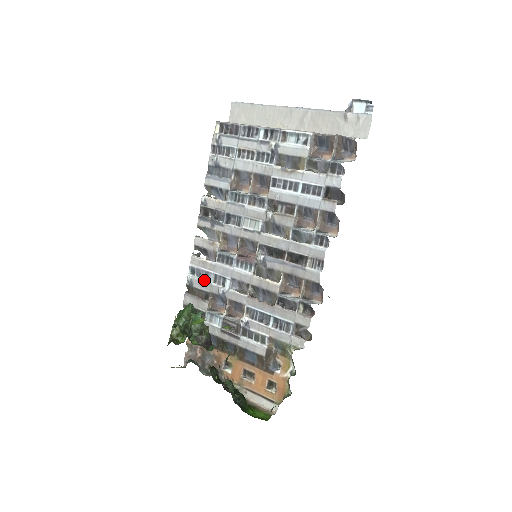
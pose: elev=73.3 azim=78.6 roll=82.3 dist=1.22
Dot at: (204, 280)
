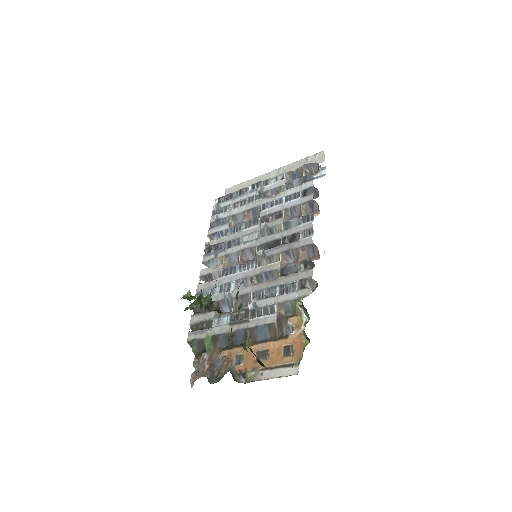
Dot at: occluded
